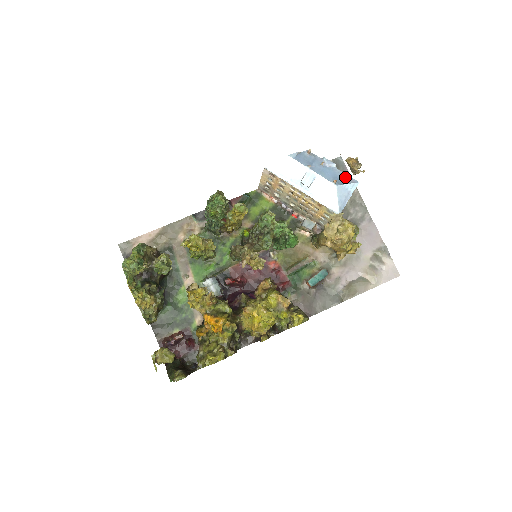
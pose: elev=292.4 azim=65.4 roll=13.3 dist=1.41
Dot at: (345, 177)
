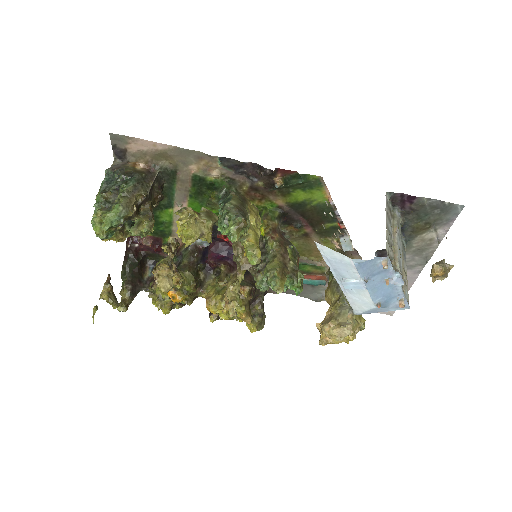
Dot at: (399, 300)
